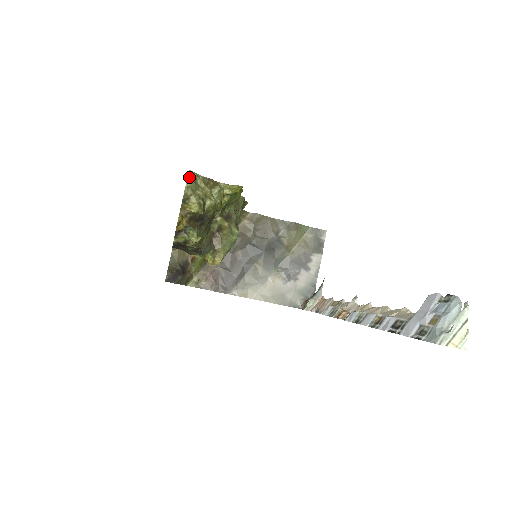
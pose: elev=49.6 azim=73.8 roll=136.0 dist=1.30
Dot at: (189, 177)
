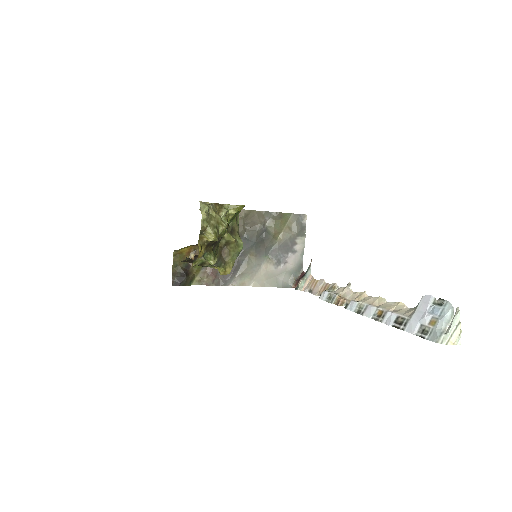
Dot at: (203, 211)
